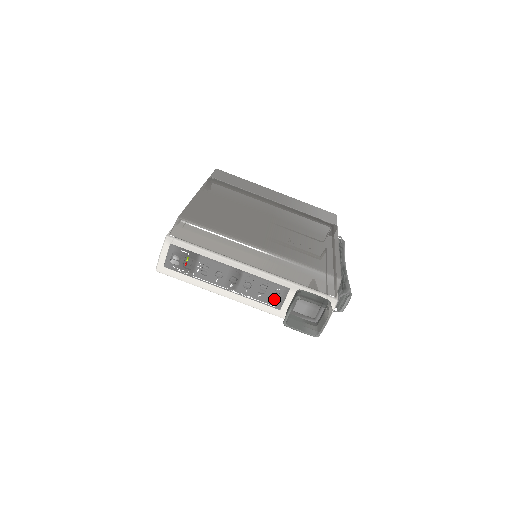
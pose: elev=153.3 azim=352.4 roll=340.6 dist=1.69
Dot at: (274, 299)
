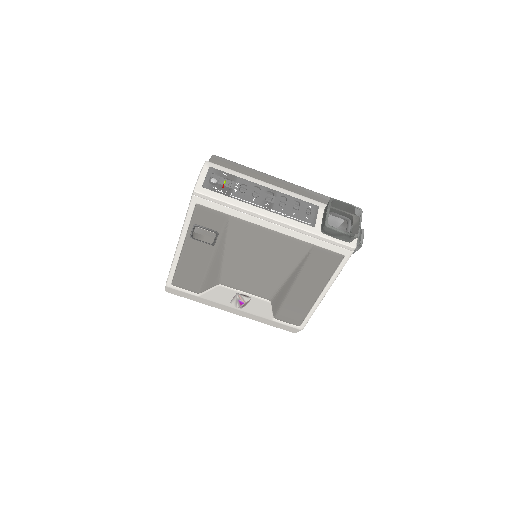
Dot at: (307, 216)
